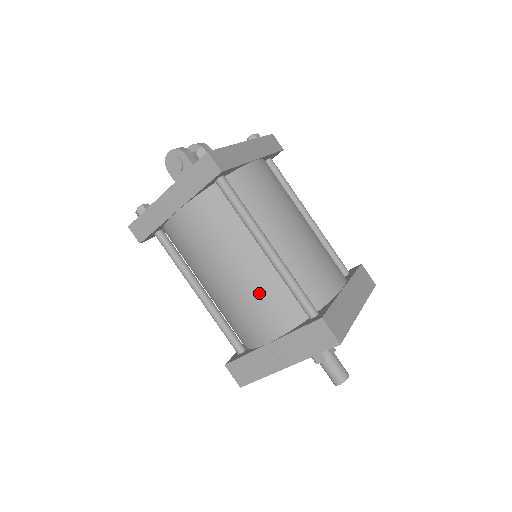
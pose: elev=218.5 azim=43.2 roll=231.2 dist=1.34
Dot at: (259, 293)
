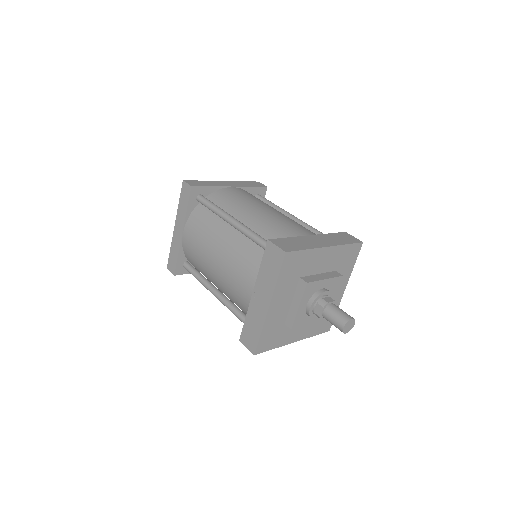
Dot at: (236, 256)
